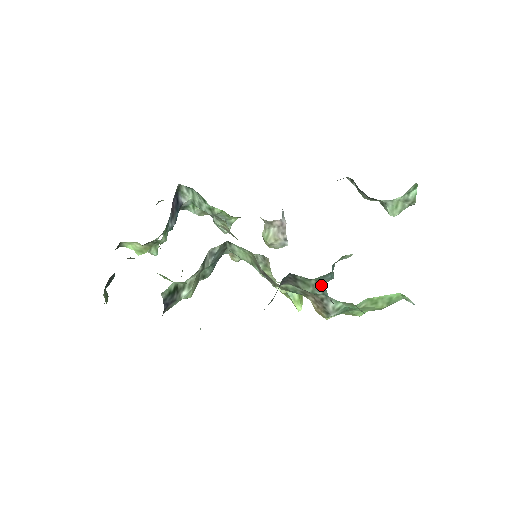
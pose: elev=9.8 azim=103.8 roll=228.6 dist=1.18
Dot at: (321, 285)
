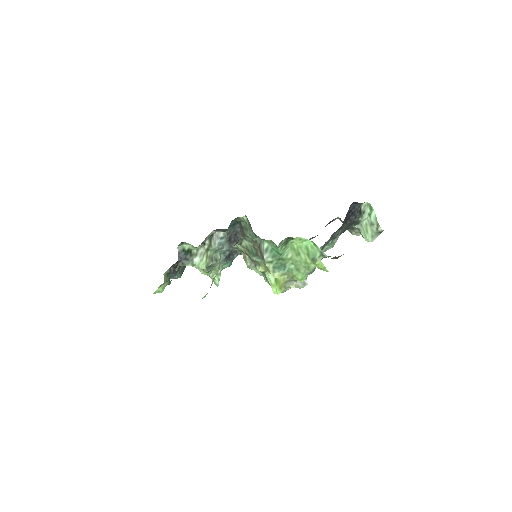
Dot at: (249, 223)
